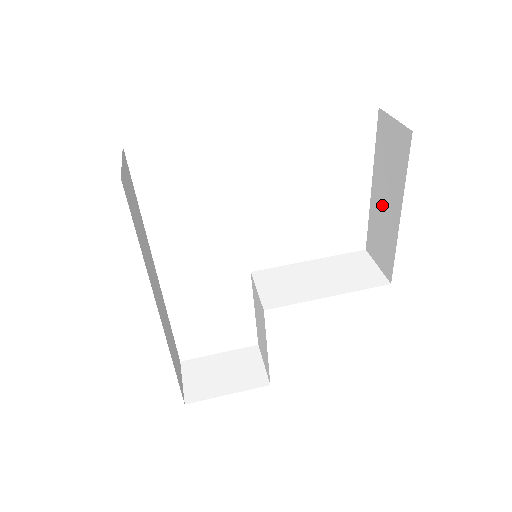
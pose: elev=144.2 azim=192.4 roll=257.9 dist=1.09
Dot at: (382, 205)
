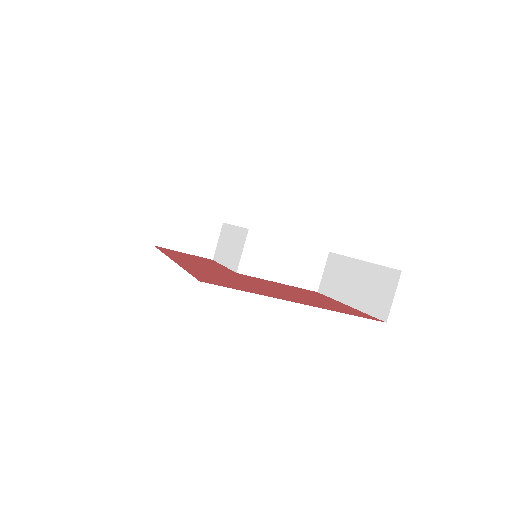
Dot at: (352, 278)
